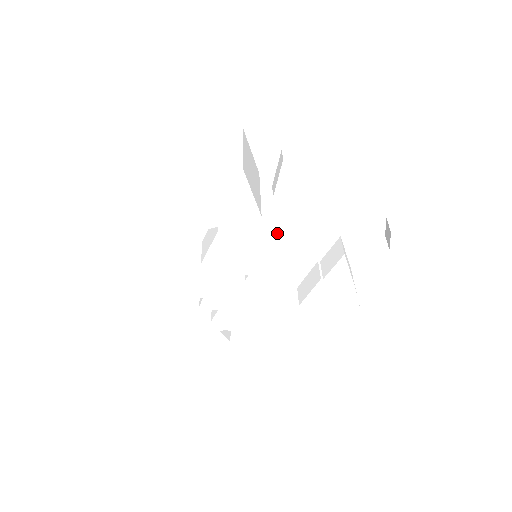
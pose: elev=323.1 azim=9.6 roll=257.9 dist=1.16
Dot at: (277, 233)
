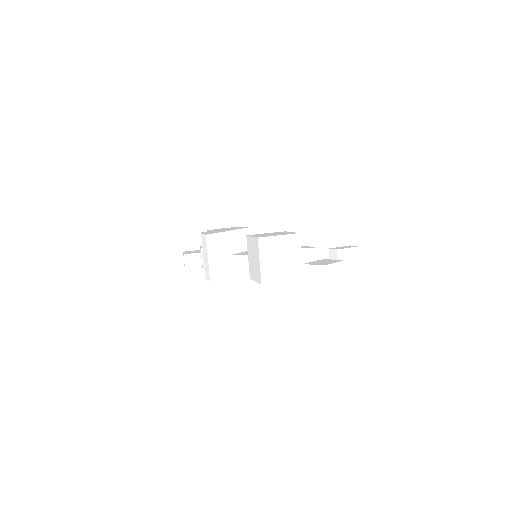
Dot at: occluded
